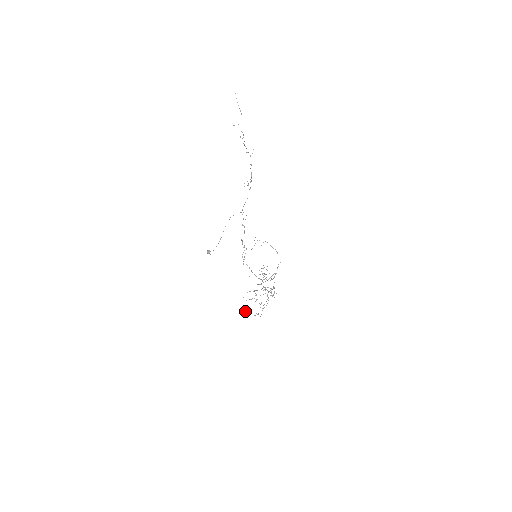
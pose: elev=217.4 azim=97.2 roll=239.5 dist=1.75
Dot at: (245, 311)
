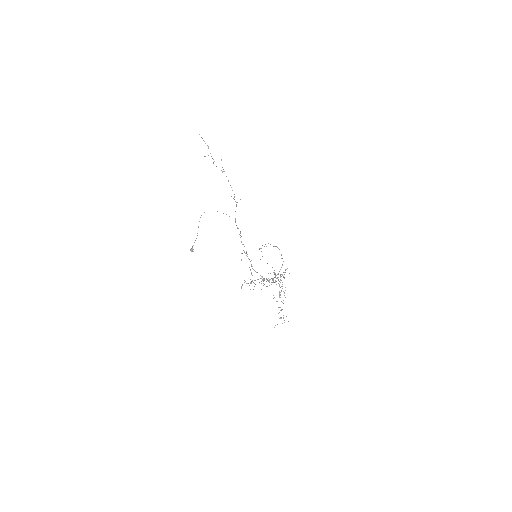
Dot at: occluded
